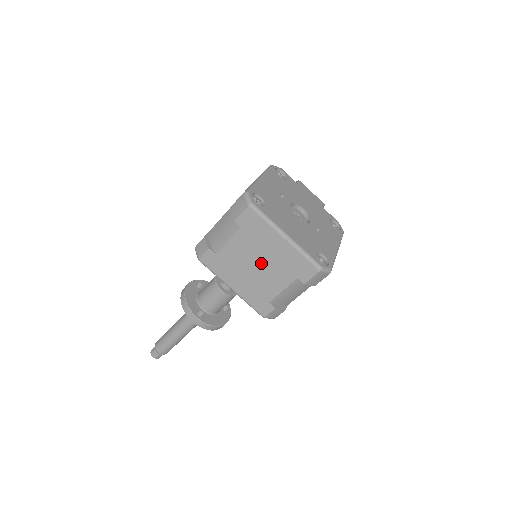
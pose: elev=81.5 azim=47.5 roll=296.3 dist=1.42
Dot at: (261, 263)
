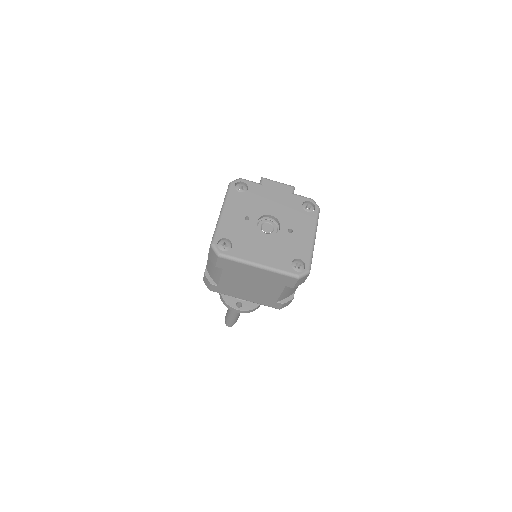
Dot at: (253, 284)
